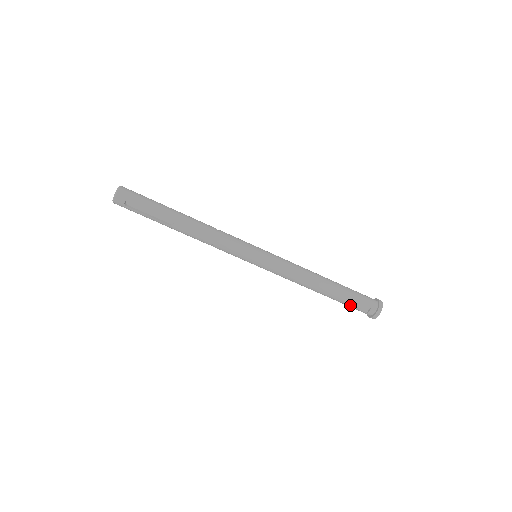
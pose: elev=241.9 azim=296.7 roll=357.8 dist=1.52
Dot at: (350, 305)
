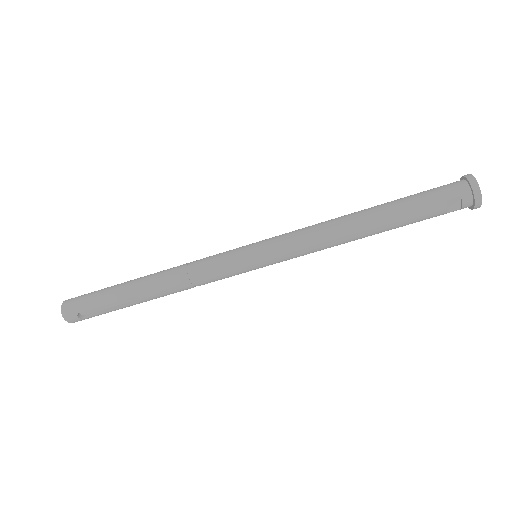
Dot at: (427, 218)
